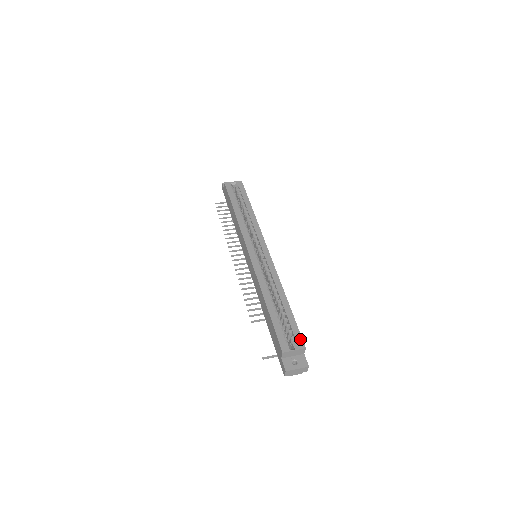
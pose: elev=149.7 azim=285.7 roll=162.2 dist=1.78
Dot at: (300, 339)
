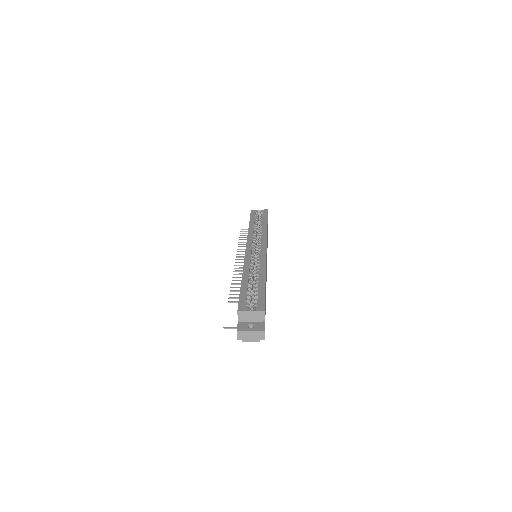
Dot at: (262, 304)
